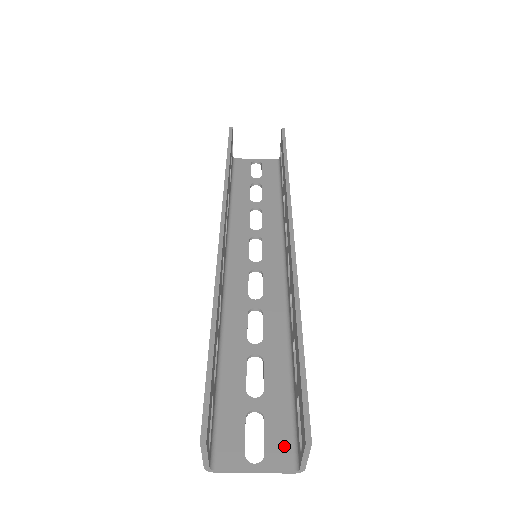
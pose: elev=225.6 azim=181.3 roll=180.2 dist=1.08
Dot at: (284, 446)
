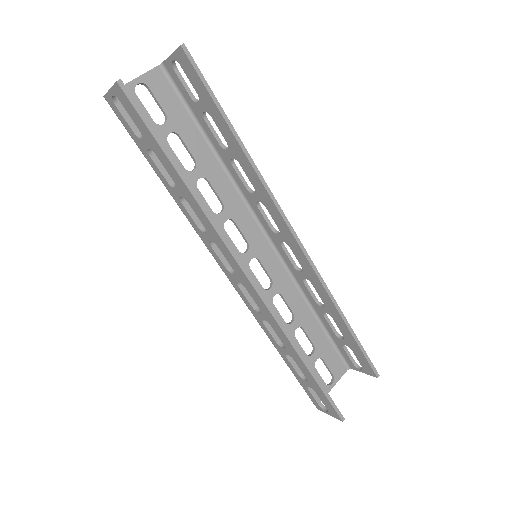
Dot at: (338, 364)
